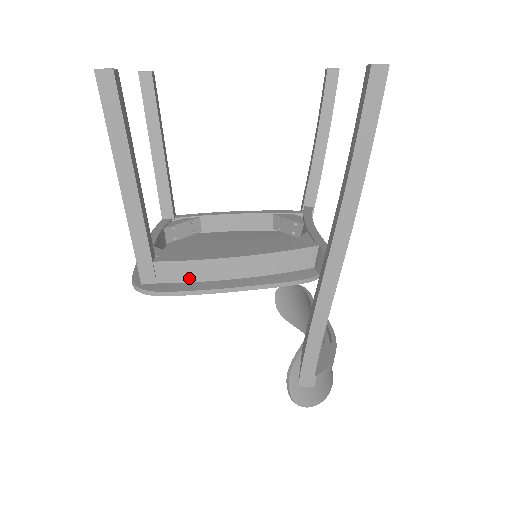
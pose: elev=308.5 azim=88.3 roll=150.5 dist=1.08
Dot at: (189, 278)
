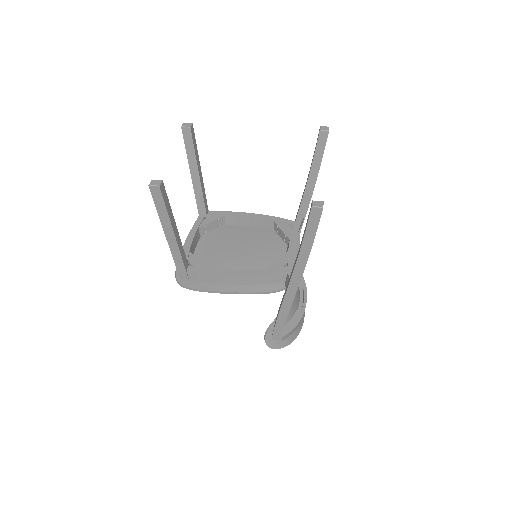
Dot at: (208, 281)
